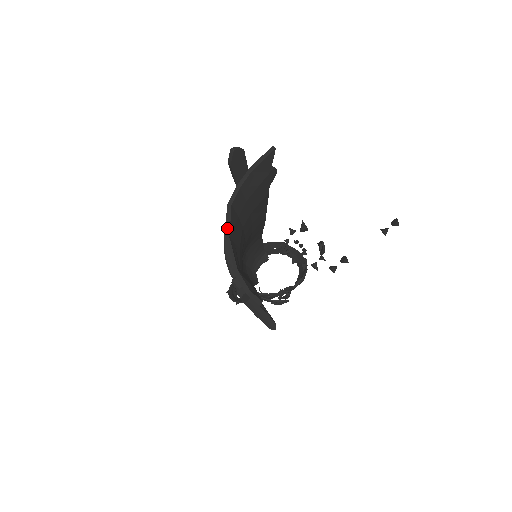
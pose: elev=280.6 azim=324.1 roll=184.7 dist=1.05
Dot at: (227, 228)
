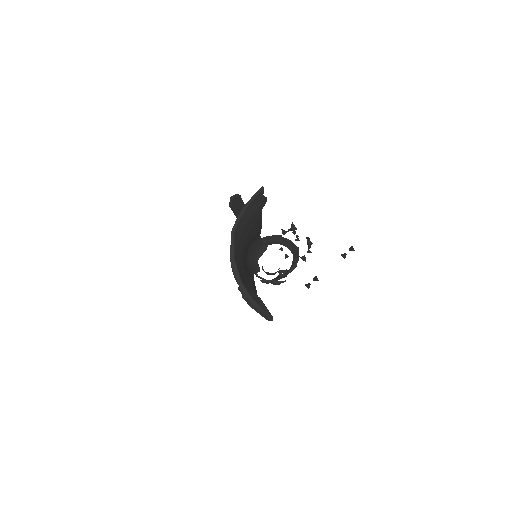
Dot at: (232, 251)
